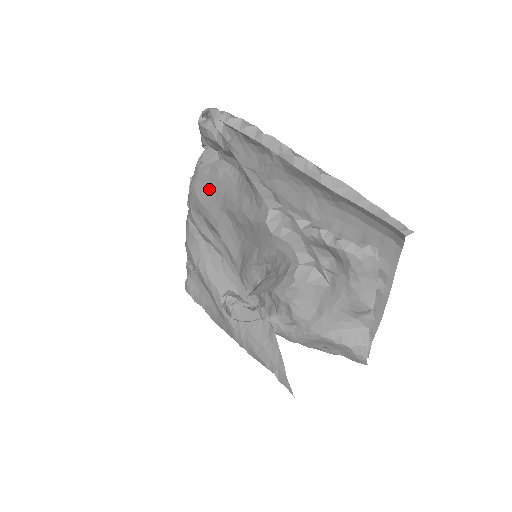
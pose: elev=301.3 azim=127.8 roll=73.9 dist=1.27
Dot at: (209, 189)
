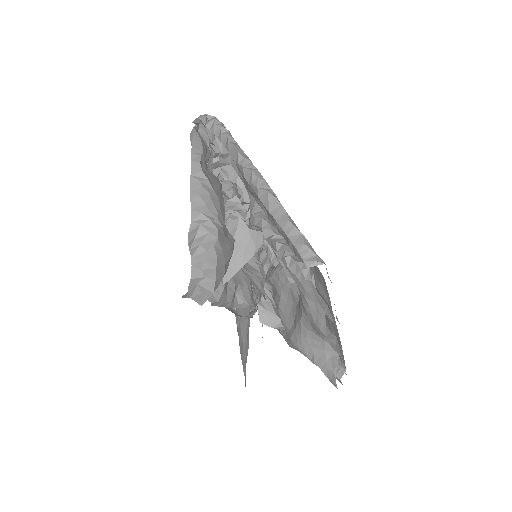
Dot at: occluded
